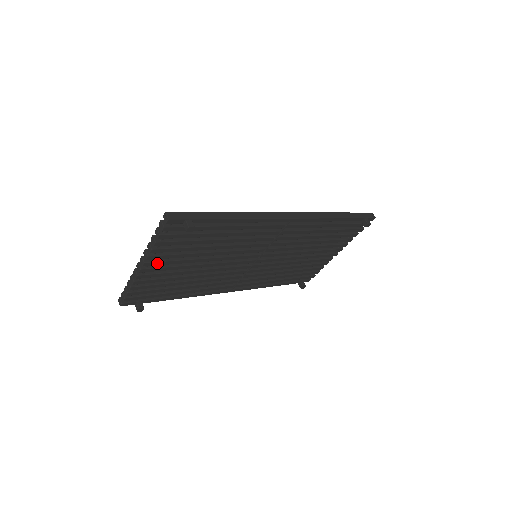
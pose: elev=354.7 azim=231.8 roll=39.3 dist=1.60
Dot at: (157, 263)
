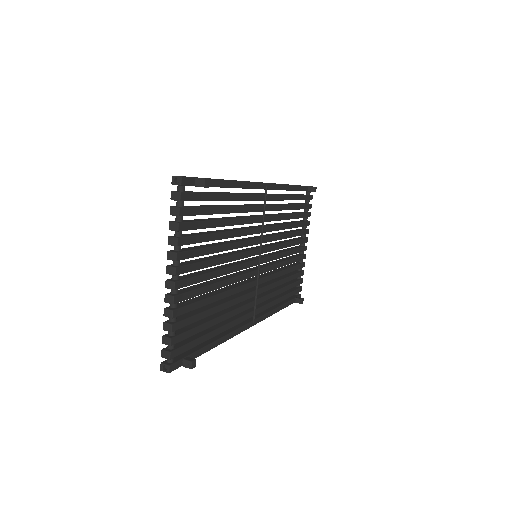
Dot at: (186, 268)
